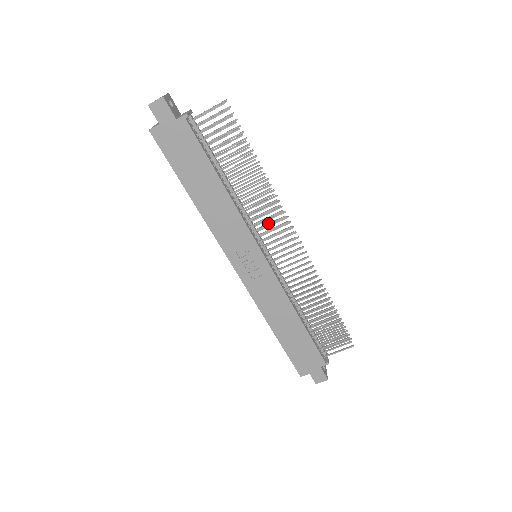
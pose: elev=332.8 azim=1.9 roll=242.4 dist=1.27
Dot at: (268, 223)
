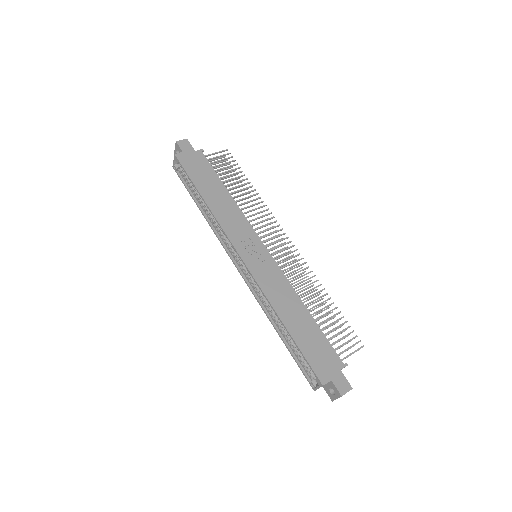
Dot at: (264, 225)
